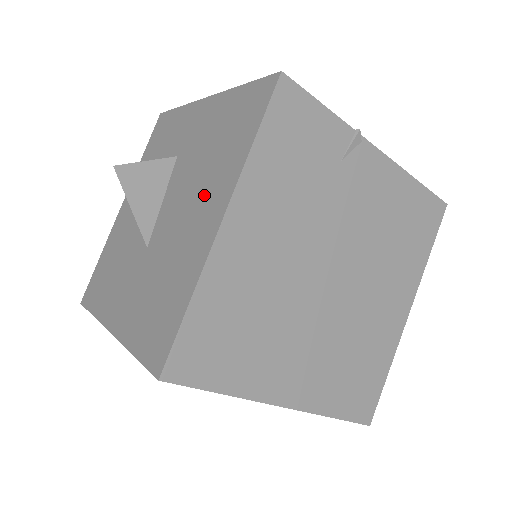
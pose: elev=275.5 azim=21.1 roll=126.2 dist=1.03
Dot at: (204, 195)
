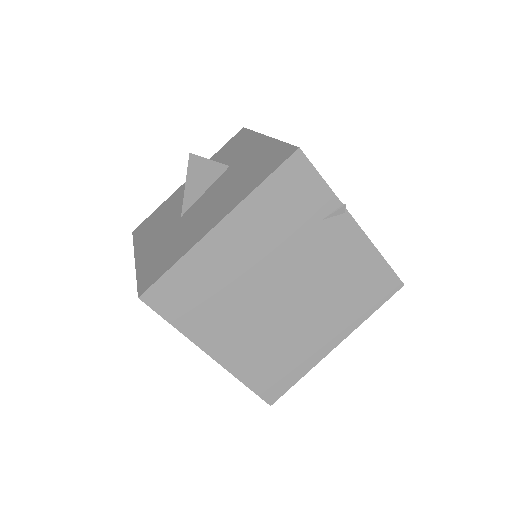
Dot at: (222, 202)
